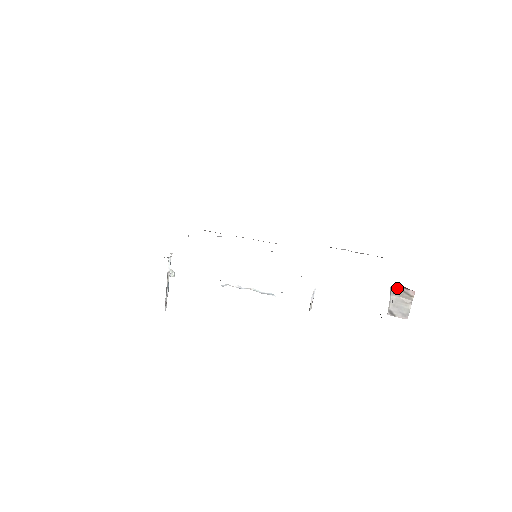
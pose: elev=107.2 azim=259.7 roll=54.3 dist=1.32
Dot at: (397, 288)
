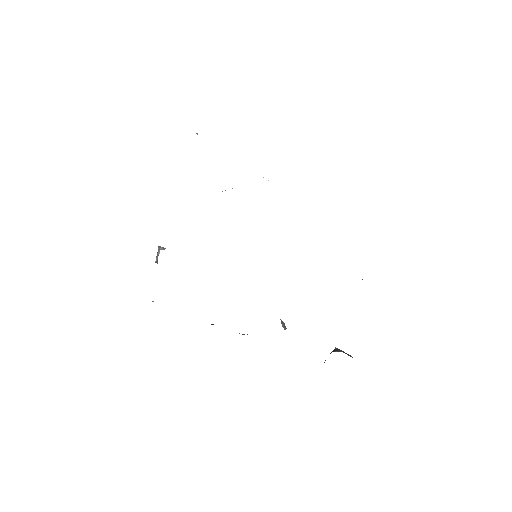
Dot at: occluded
